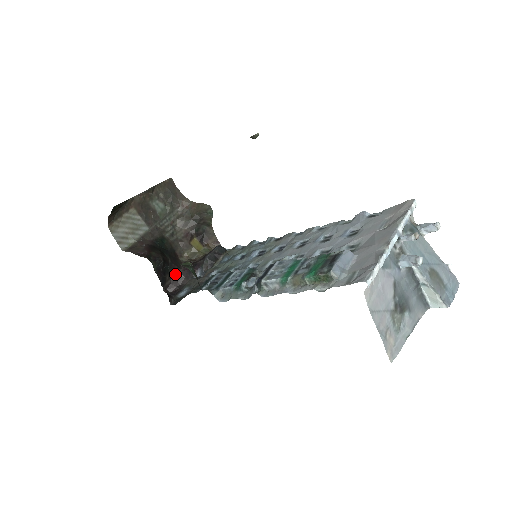
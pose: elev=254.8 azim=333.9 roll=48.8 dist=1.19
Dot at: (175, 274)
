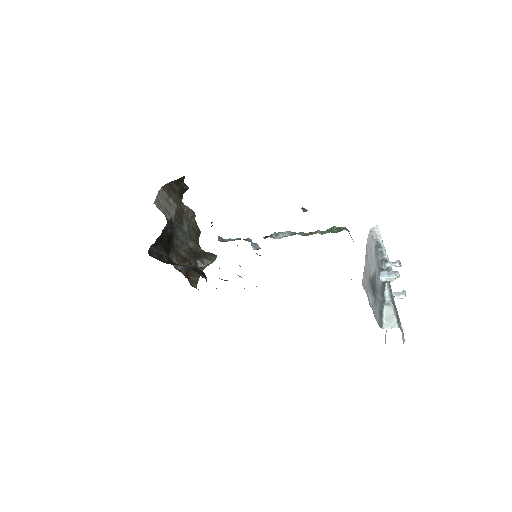
Dot at: (163, 253)
